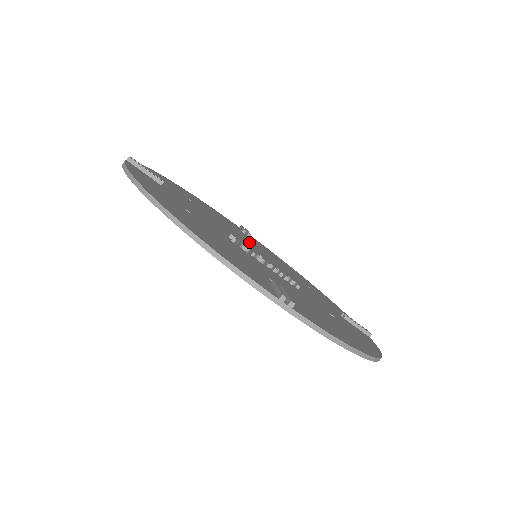
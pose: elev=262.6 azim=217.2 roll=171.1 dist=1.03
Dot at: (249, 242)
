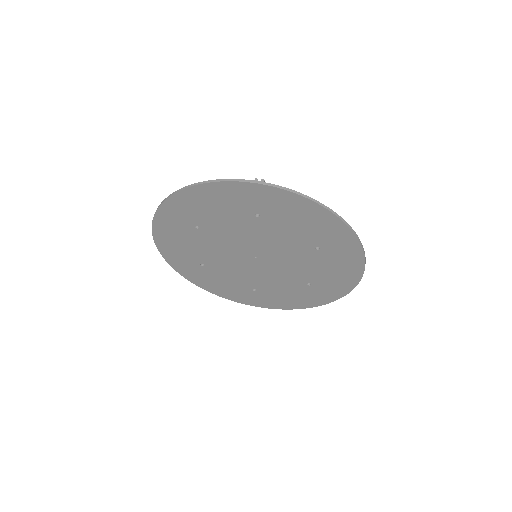
Dot at: (254, 276)
